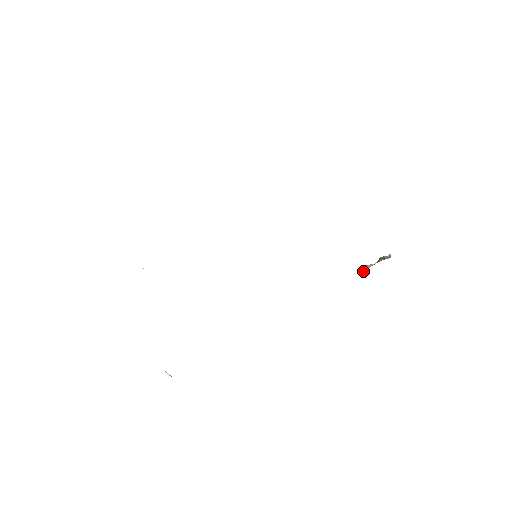
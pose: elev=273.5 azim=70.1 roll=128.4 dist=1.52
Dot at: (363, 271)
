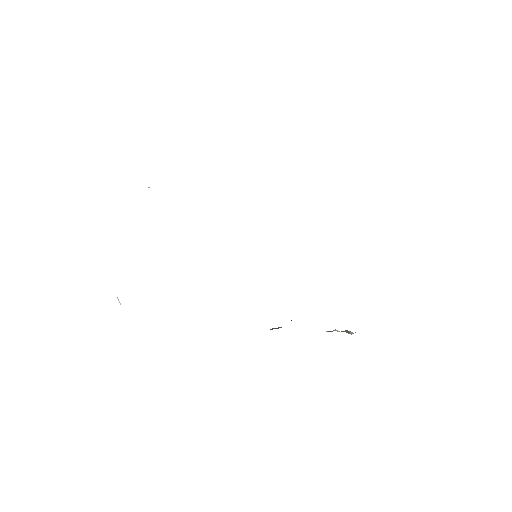
Dot at: (329, 331)
